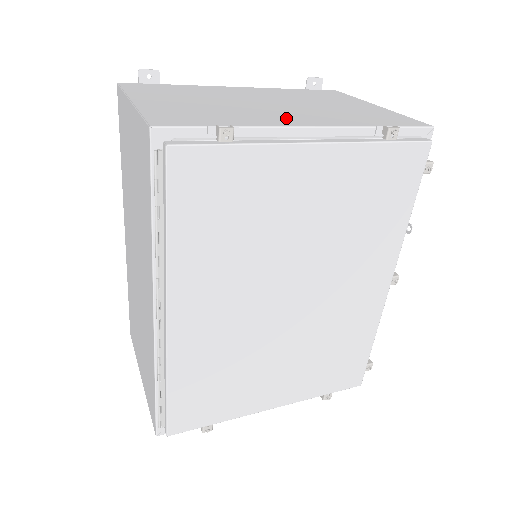
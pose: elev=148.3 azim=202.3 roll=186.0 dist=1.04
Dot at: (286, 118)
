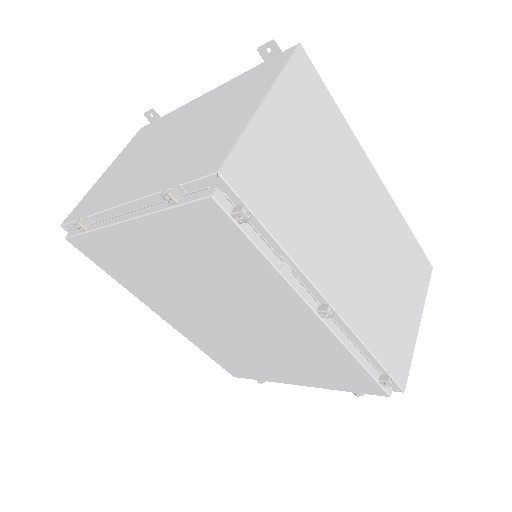
Dot at: (130, 186)
